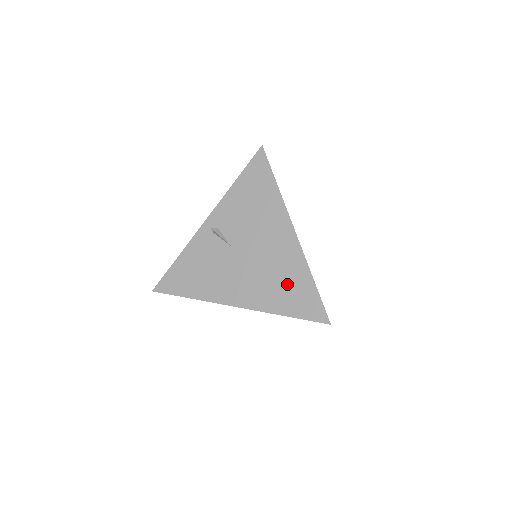
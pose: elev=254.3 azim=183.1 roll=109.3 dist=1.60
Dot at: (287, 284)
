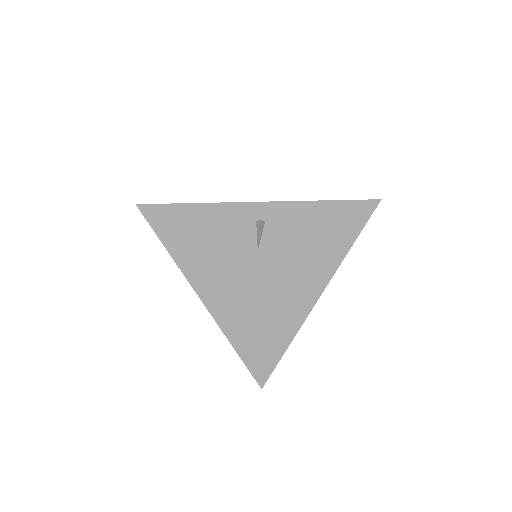
Dot at: (266, 331)
